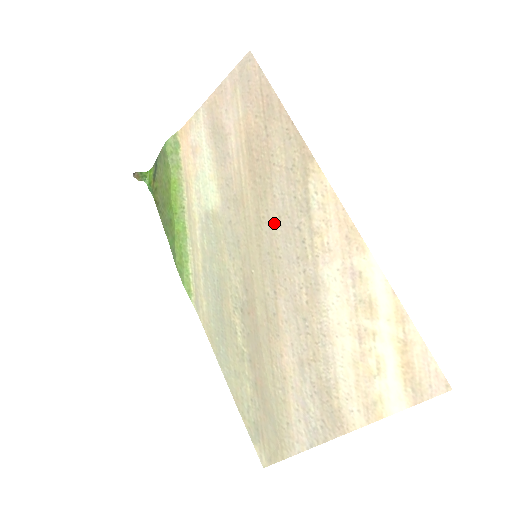
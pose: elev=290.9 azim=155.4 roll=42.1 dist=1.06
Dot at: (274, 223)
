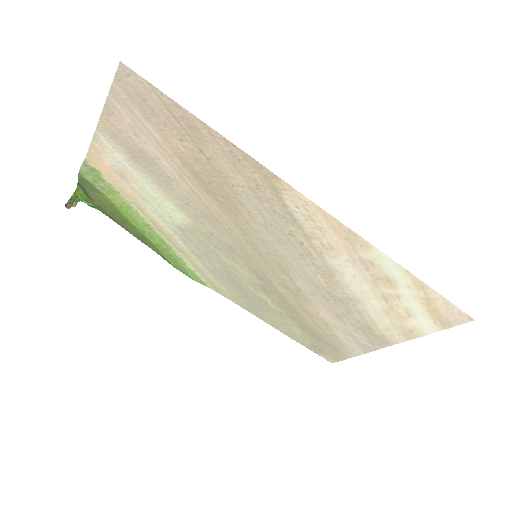
Dot at: (262, 233)
